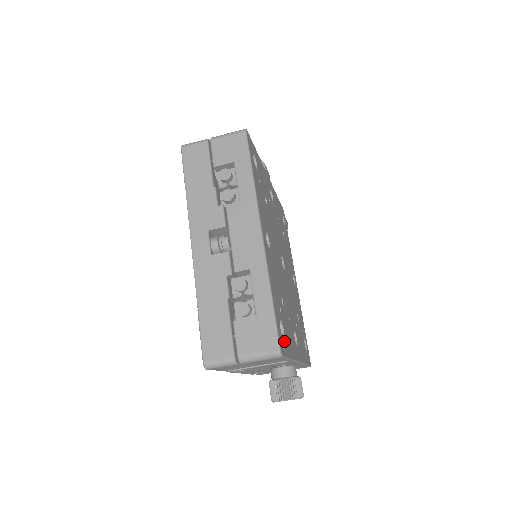
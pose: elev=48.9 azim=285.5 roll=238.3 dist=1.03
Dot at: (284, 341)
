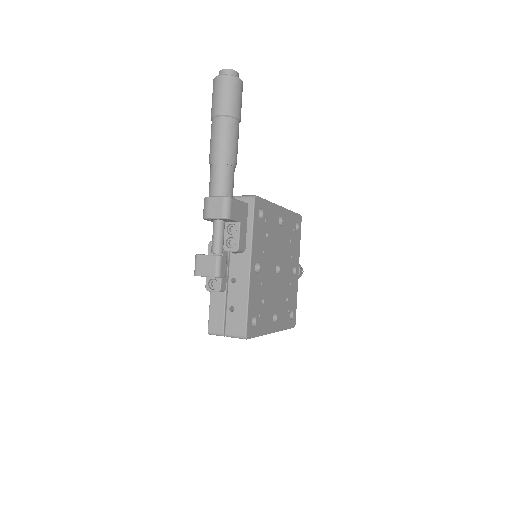
Dot at: (294, 314)
